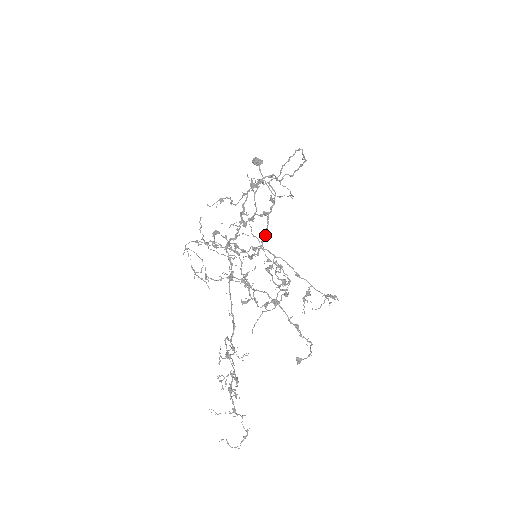
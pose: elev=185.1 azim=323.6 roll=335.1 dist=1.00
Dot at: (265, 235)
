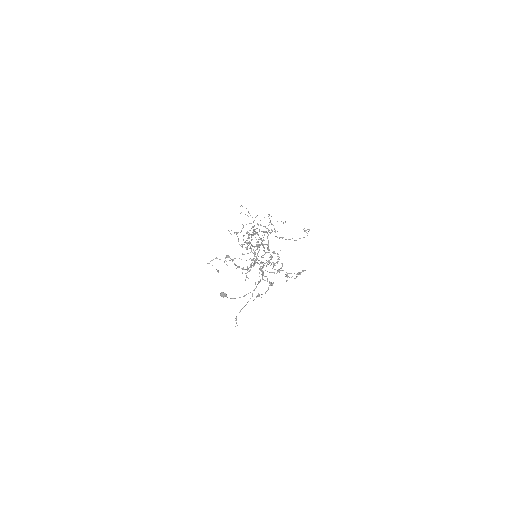
Dot at: occluded
